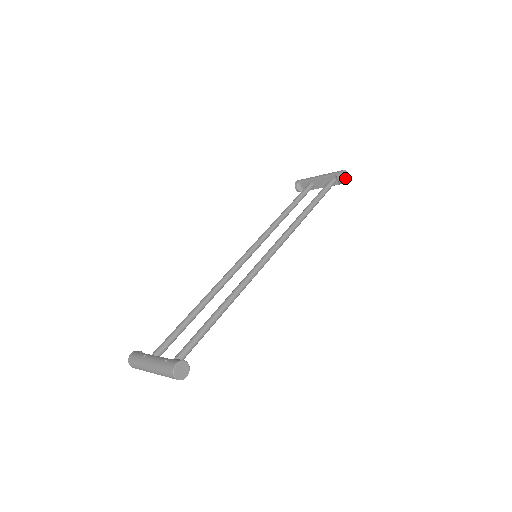
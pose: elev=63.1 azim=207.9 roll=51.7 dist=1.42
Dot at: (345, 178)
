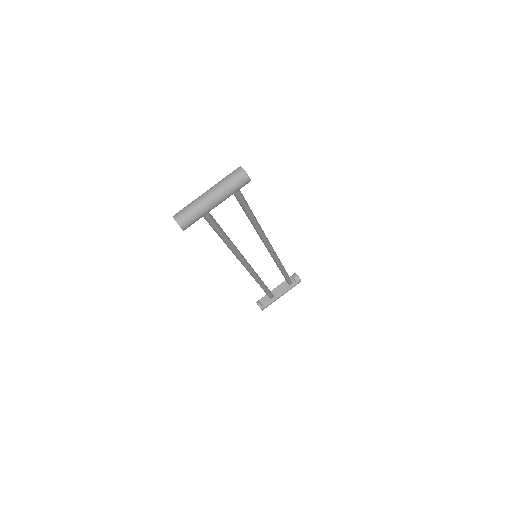
Dot at: (298, 277)
